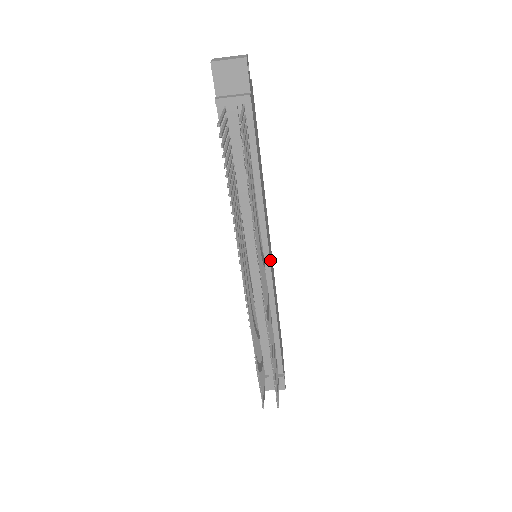
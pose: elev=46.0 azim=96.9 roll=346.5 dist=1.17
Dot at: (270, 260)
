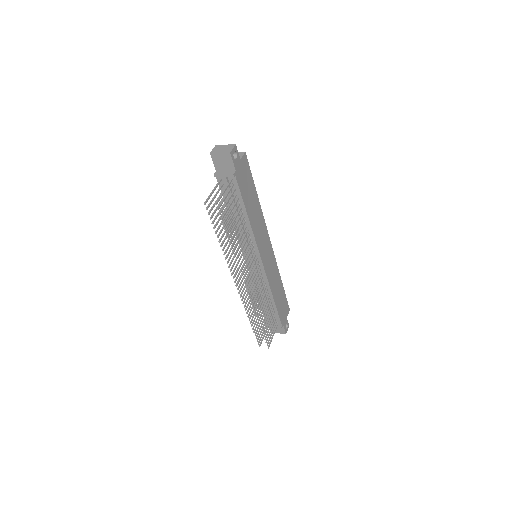
Dot at: (263, 261)
